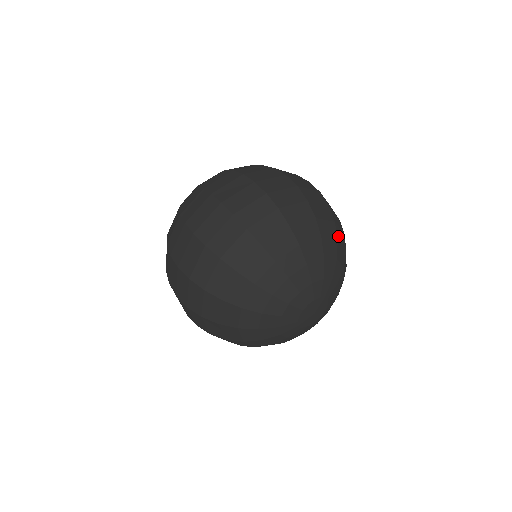
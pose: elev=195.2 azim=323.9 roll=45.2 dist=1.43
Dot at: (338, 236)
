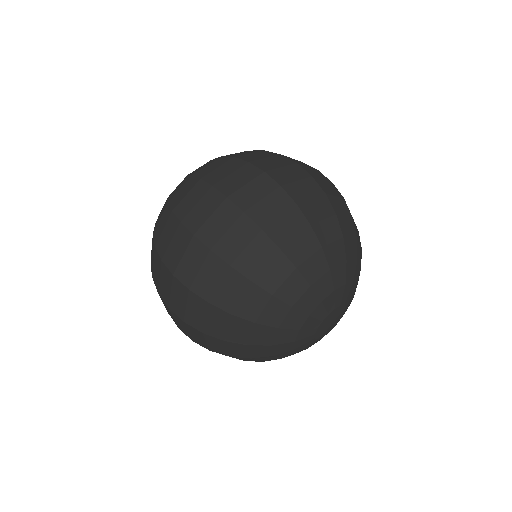
Dot at: (322, 238)
